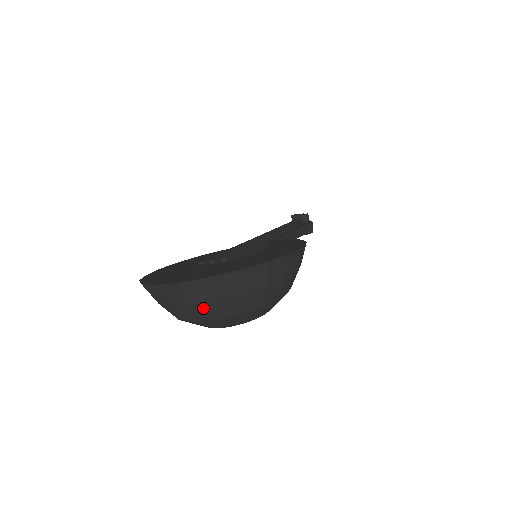
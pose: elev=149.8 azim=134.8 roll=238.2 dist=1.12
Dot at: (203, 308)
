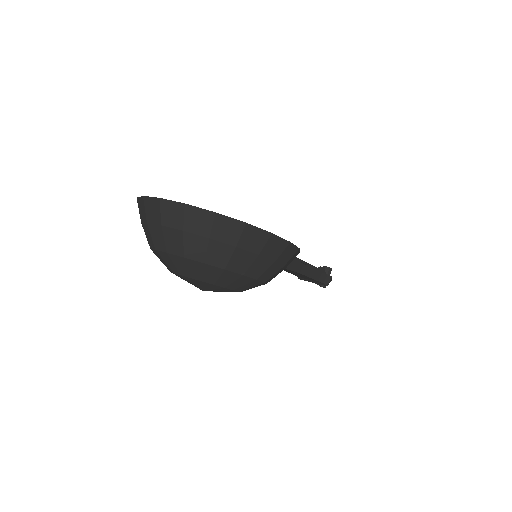
Dot at: (171, 236)
